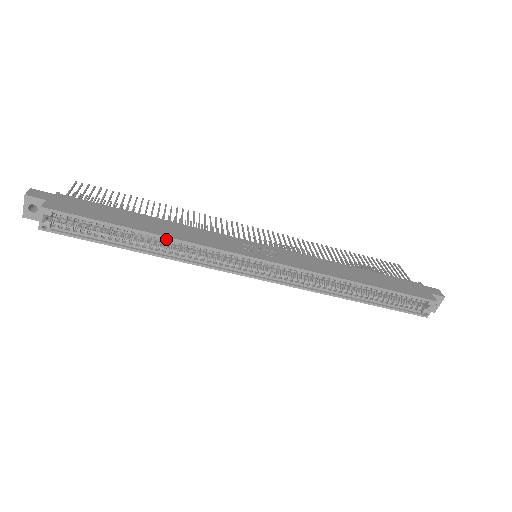
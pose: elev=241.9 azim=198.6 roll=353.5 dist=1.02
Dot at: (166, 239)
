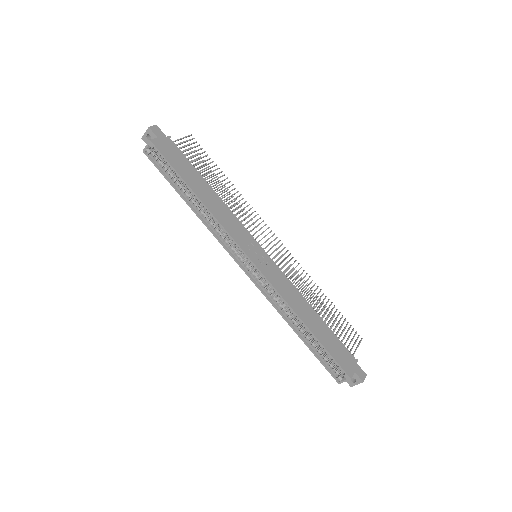
Dot at: (204, 206)
